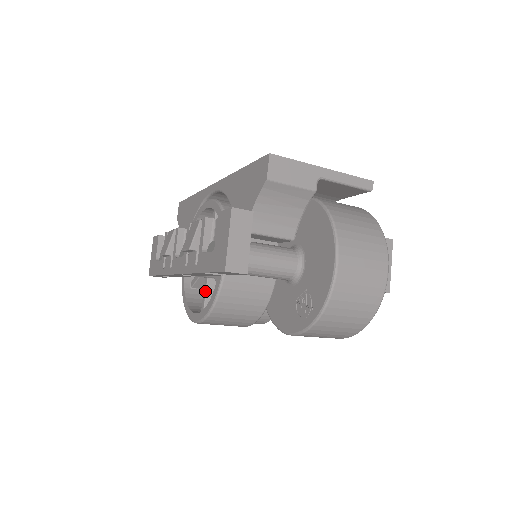
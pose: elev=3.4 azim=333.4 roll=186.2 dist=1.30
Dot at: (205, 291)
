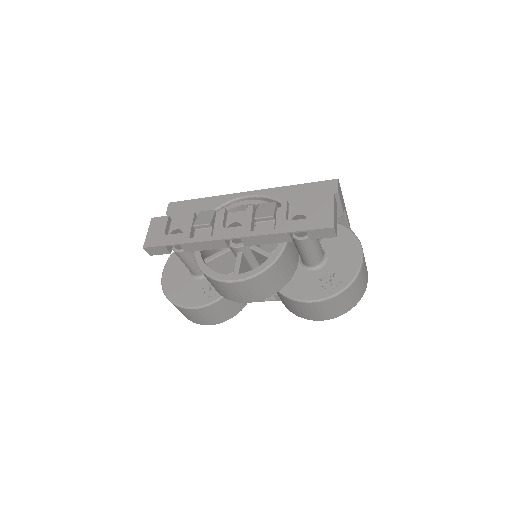
Dot at: (240, 261)
